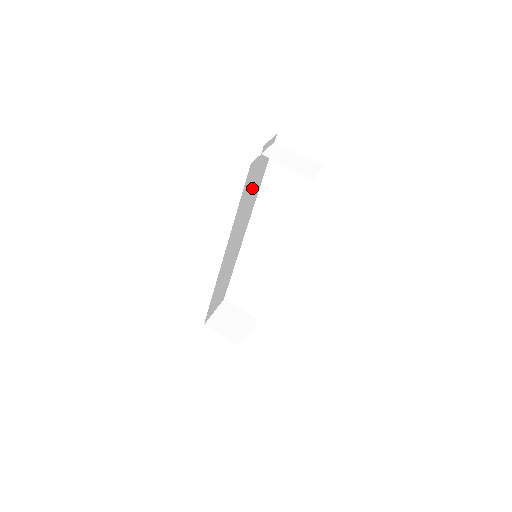
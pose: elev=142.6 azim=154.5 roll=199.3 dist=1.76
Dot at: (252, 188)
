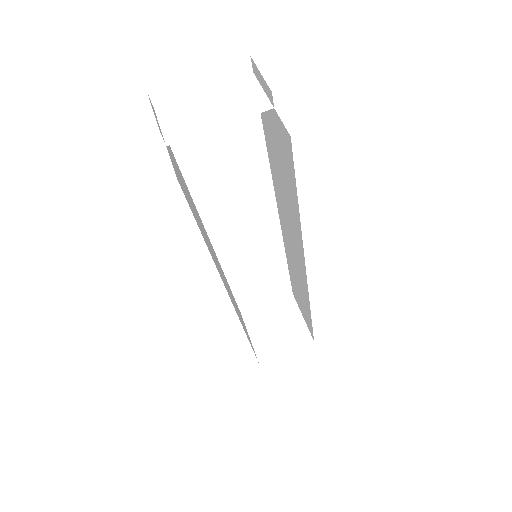
Dot at: occluded
